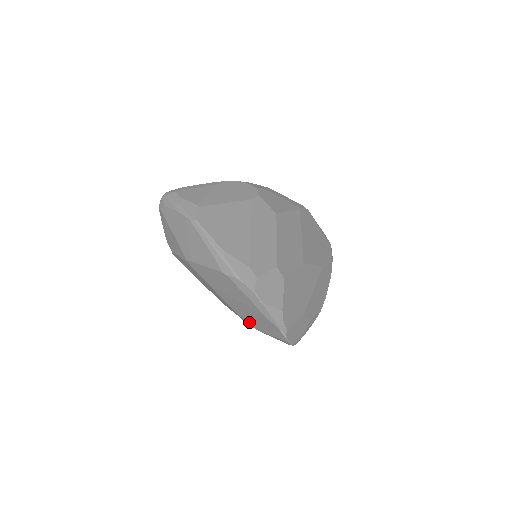
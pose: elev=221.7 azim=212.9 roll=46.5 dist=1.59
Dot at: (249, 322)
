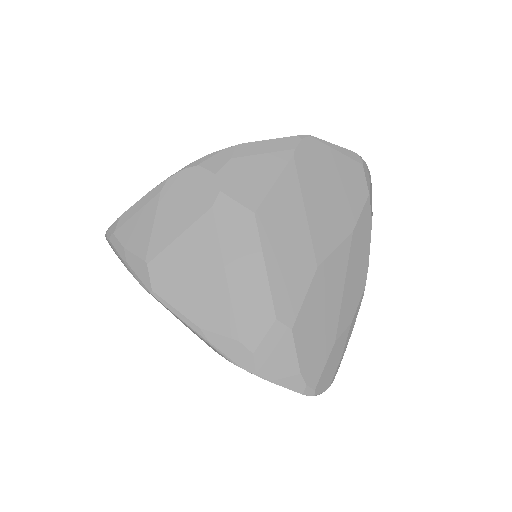
Dot at: occluded
